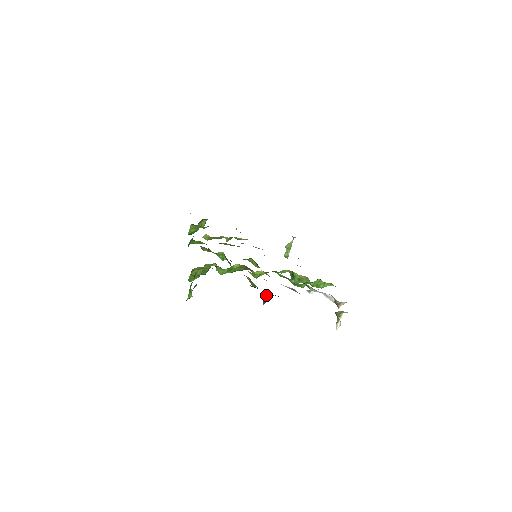
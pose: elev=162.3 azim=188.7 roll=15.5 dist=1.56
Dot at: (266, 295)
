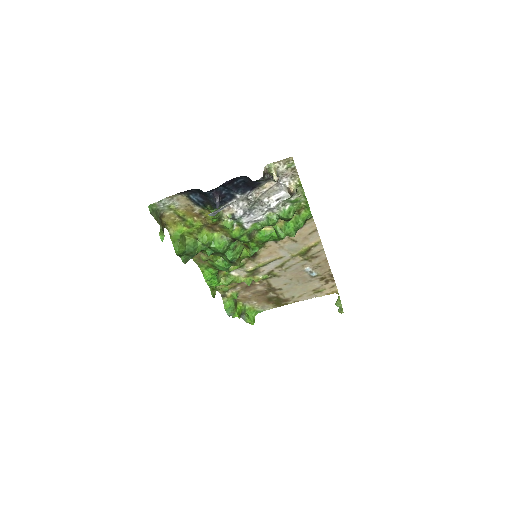
Dot at: (215, 201)
